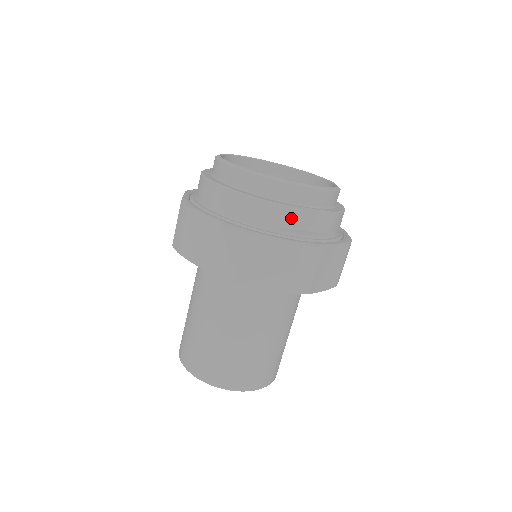
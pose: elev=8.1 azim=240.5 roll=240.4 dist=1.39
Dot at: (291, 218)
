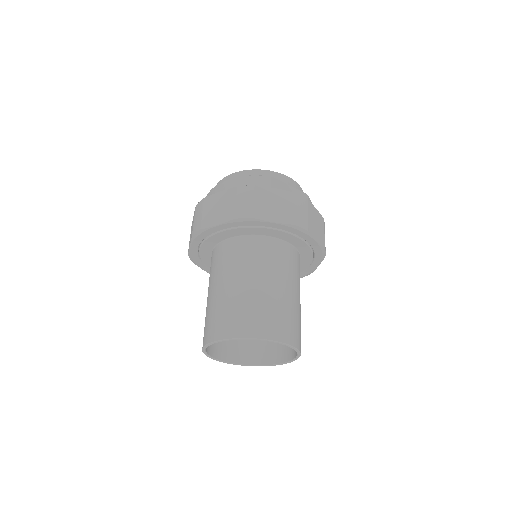
Dot at: (280, 188)
